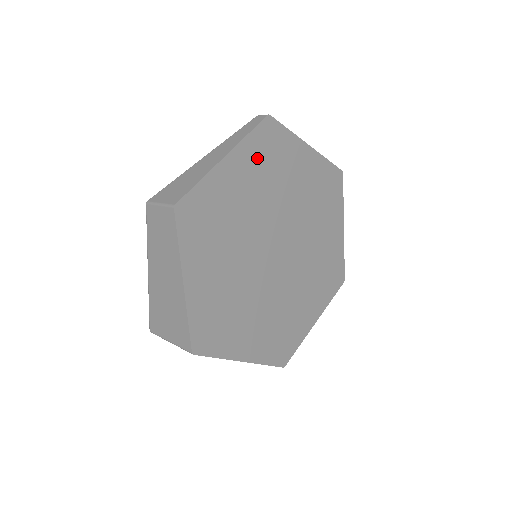
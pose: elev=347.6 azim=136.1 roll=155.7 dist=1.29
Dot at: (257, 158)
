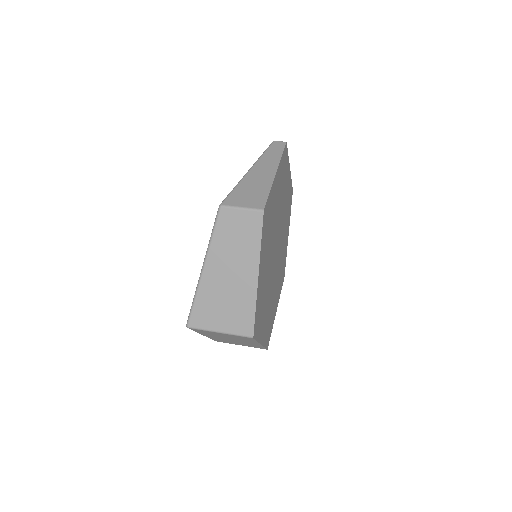
Dot at: (281, 175)
